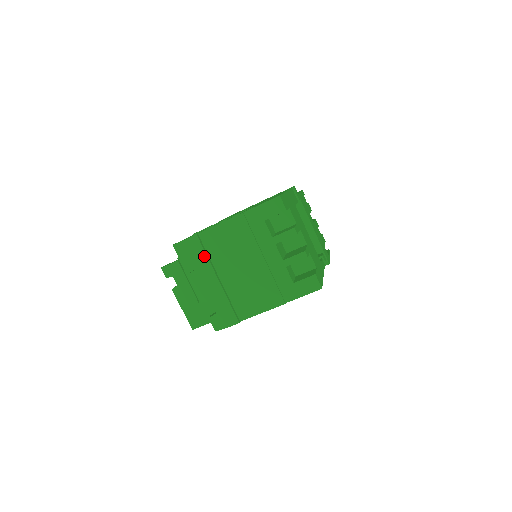
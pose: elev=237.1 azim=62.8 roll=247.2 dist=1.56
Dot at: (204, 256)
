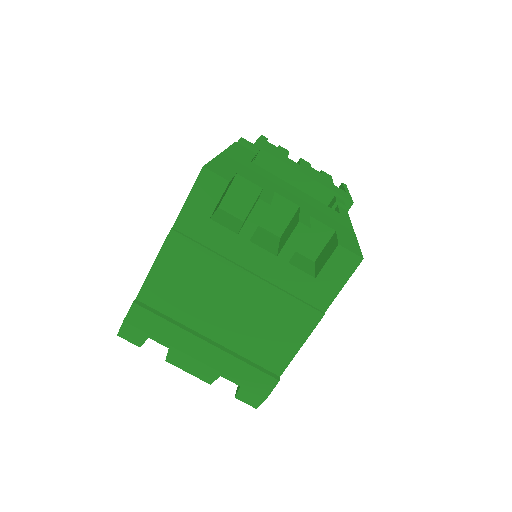
Dot at: (165, 324)
